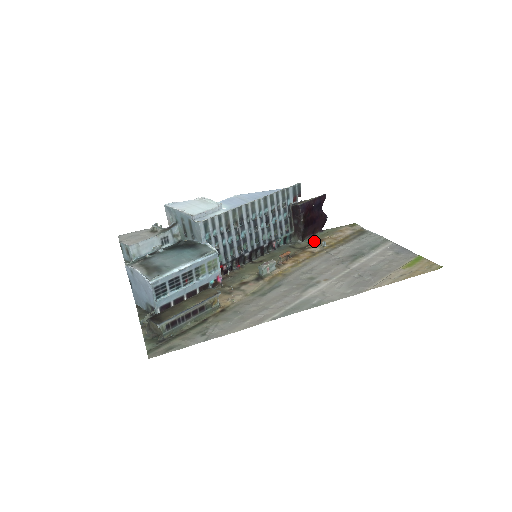
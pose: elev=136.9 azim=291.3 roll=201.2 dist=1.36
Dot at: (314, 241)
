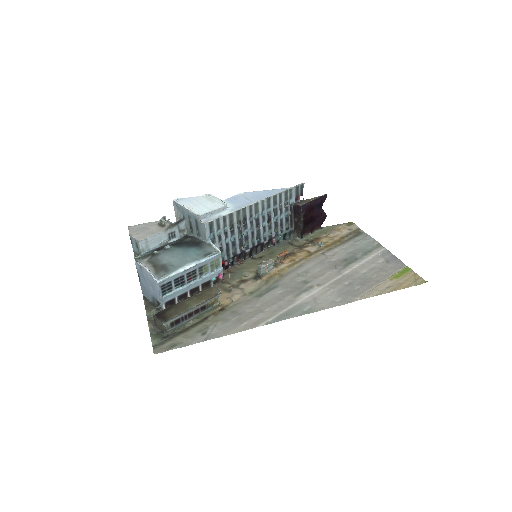
Dot at: (312, 239)
